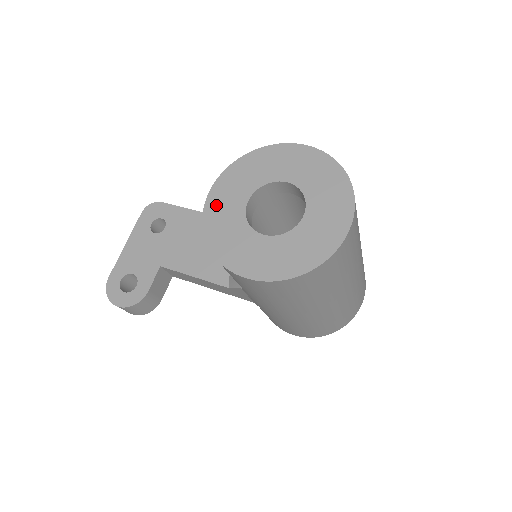
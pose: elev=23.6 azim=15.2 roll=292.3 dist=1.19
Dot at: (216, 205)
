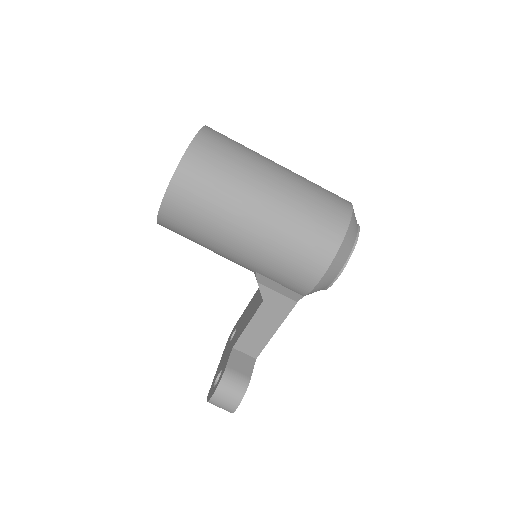
Dot at: occluded
